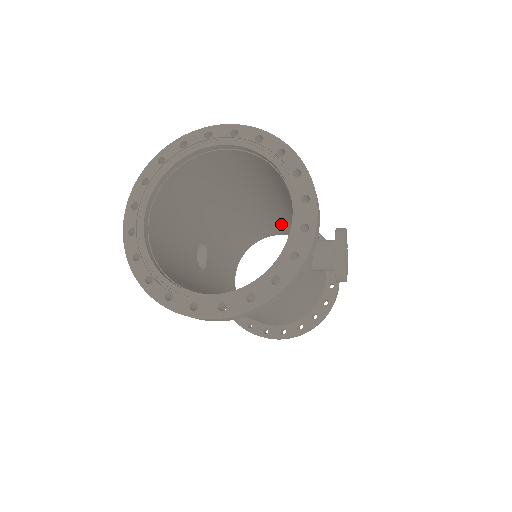
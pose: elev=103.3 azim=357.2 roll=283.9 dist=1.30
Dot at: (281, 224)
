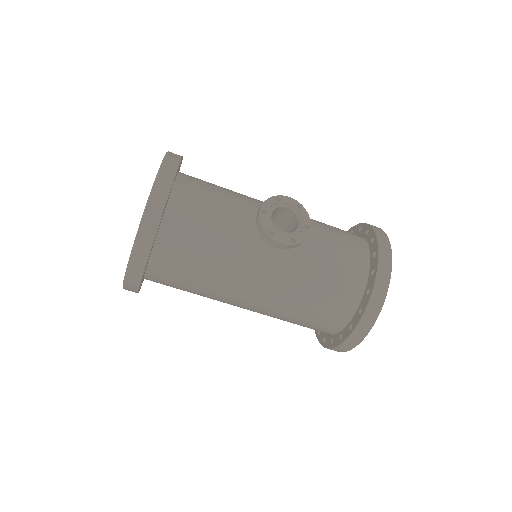
Dot at: occluded
